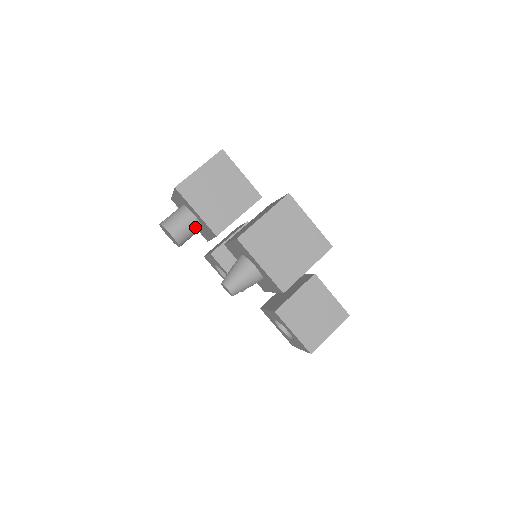
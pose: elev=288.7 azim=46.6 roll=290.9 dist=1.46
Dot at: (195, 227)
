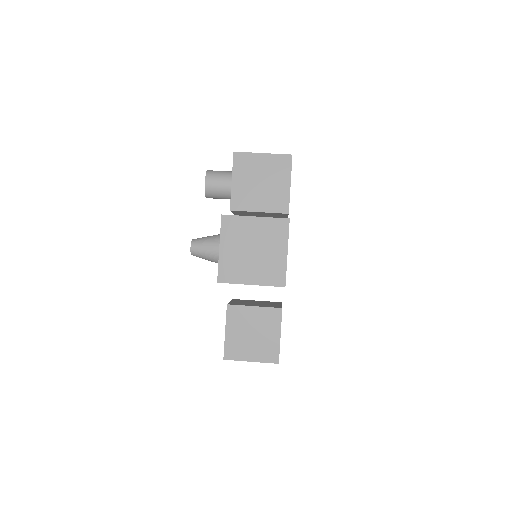
Dot at: (227, 193)
